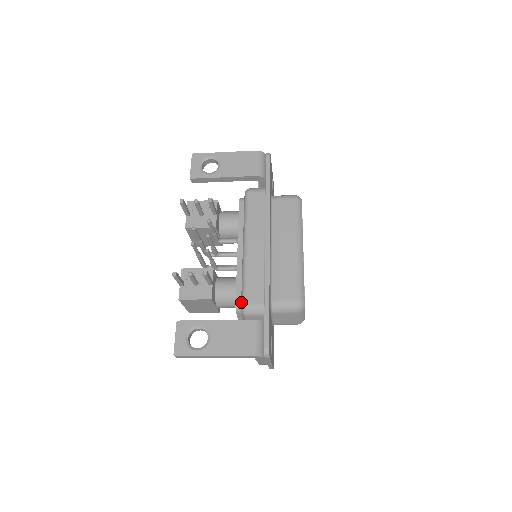
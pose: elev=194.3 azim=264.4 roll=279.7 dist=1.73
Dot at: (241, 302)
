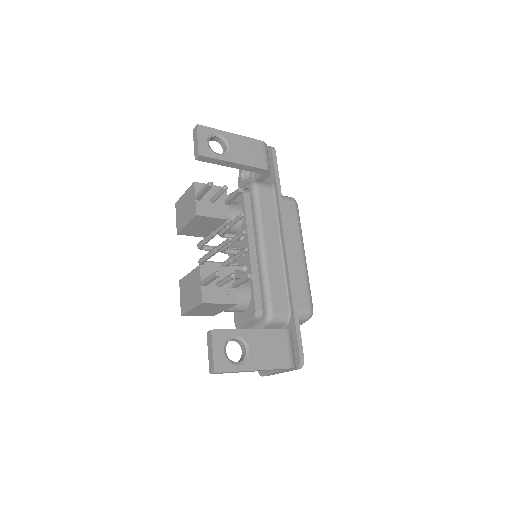
Dot at: (266, 309)
